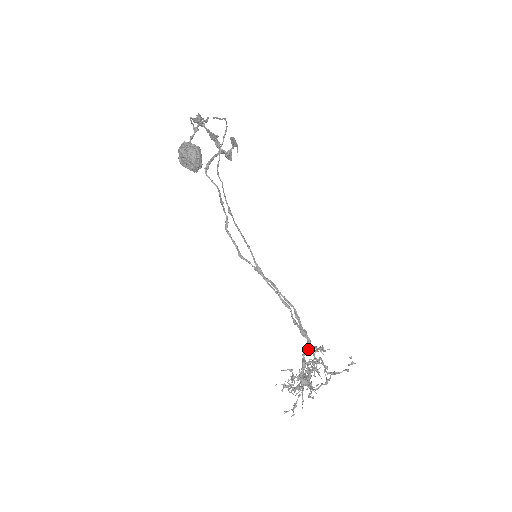
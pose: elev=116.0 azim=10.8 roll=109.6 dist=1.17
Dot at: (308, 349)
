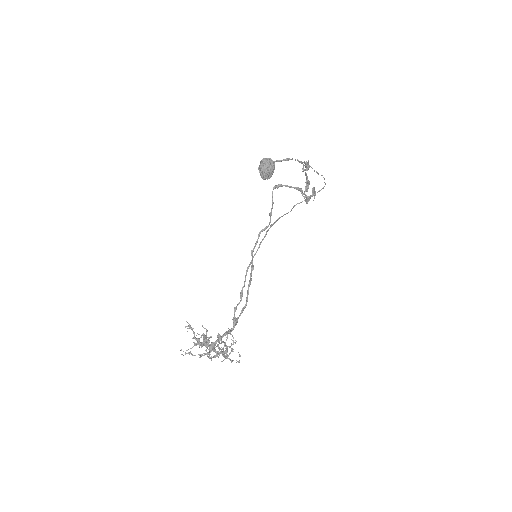
Dot at: occluded
